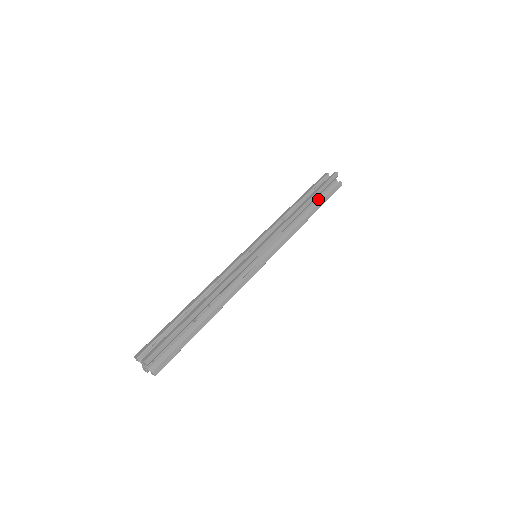
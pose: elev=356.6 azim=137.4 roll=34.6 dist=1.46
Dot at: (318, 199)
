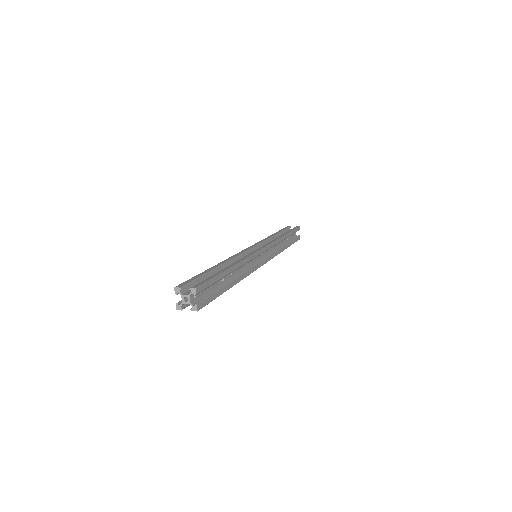
Dot at: (288, 240)
